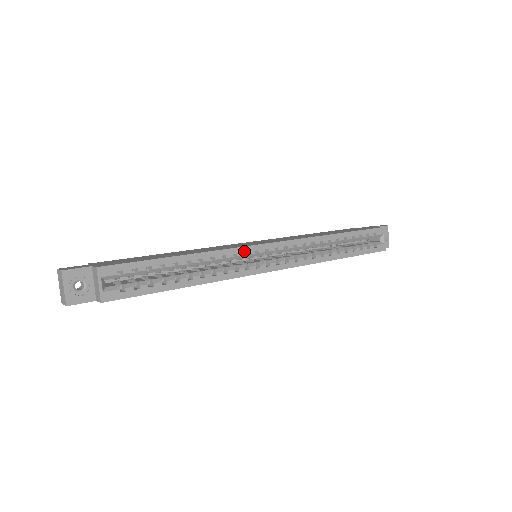
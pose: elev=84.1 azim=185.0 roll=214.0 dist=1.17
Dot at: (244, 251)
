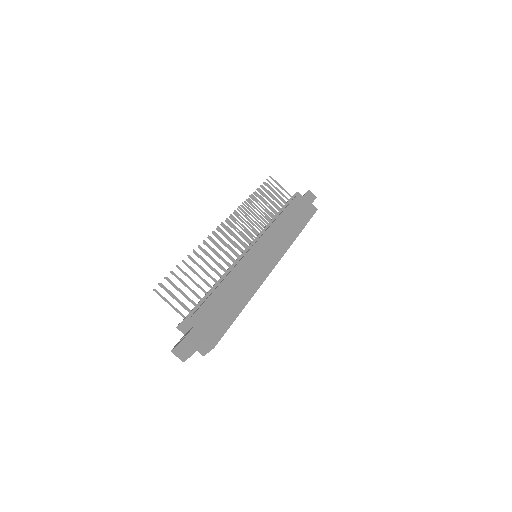
Dot at: occluded
